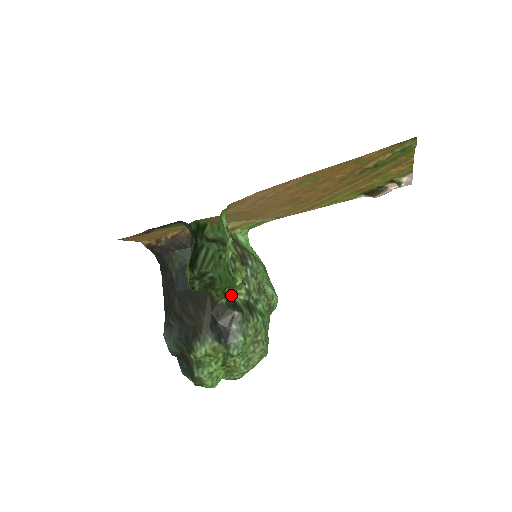
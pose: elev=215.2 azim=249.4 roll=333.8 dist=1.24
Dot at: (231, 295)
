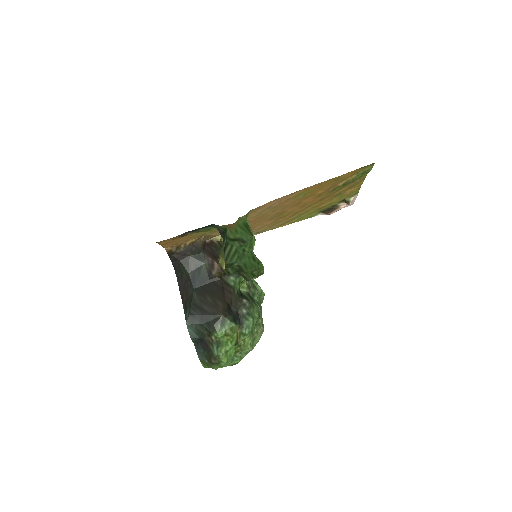
Dot at: (260, 274)
